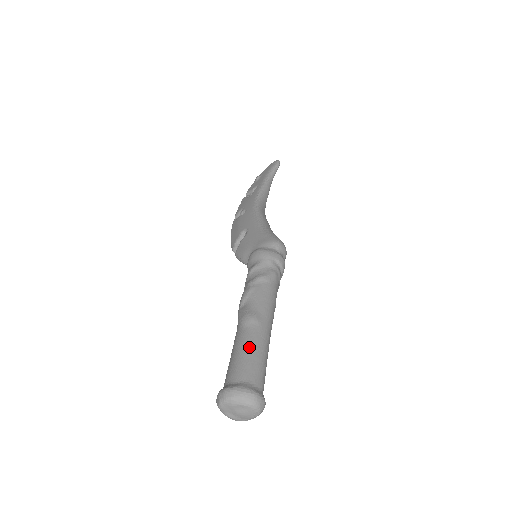
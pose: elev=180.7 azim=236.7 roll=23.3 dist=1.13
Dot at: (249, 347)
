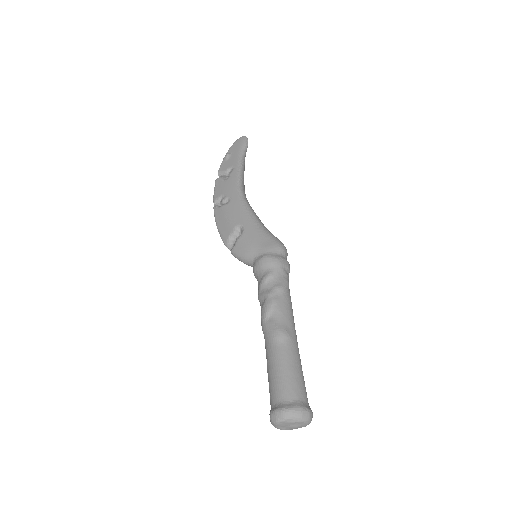
Dot at: (290, 364)
